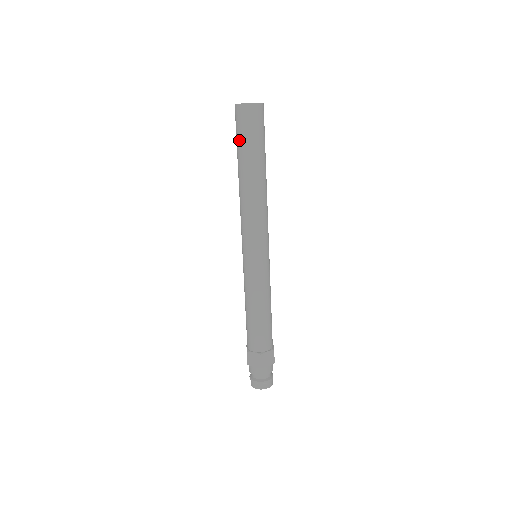
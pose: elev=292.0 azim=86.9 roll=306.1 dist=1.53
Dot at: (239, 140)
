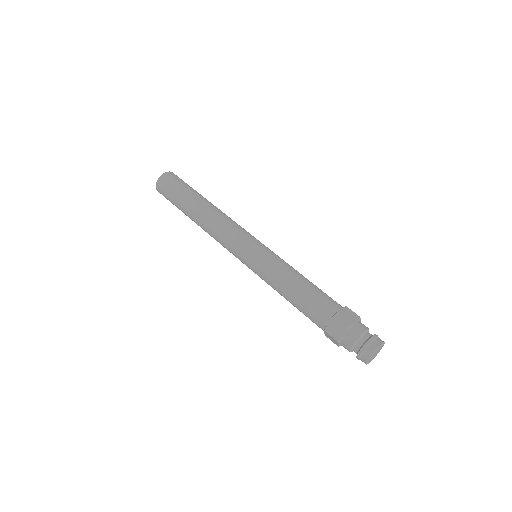
Dot at: (173, 199)
